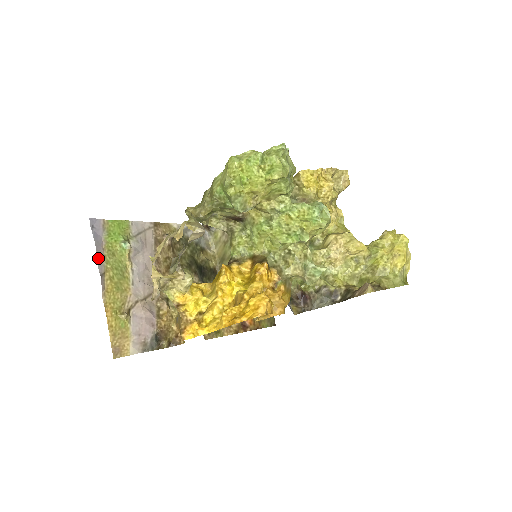
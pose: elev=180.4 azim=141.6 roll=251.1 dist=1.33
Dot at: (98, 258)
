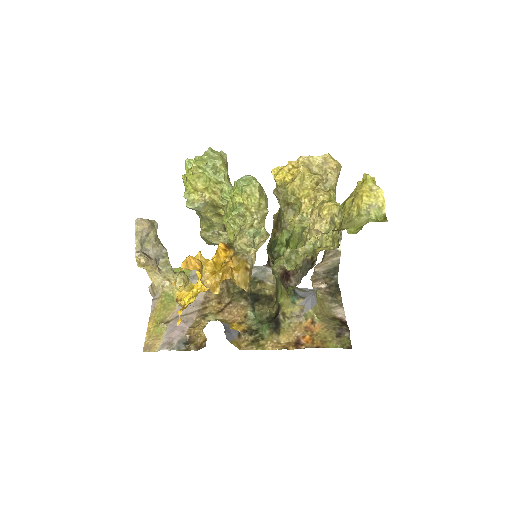
Dot at: occluded
